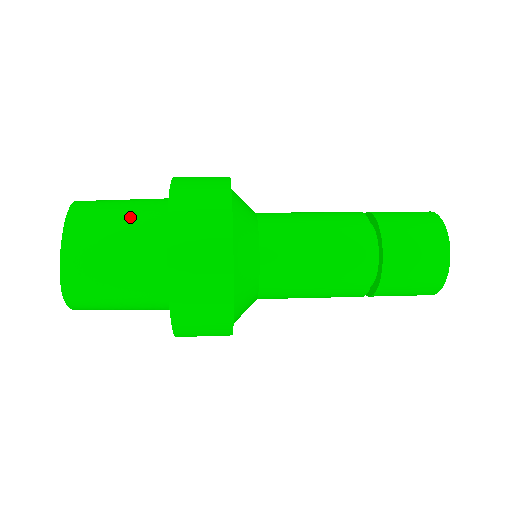
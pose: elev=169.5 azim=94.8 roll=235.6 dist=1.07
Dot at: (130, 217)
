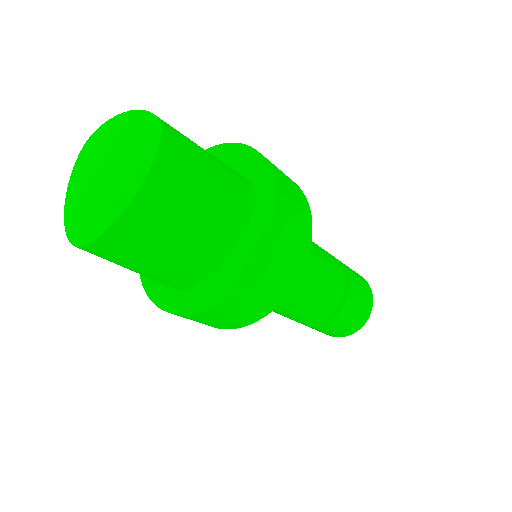
Dot at: occluded
